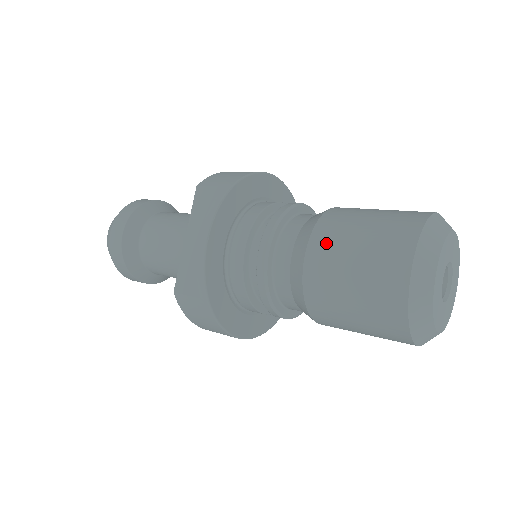
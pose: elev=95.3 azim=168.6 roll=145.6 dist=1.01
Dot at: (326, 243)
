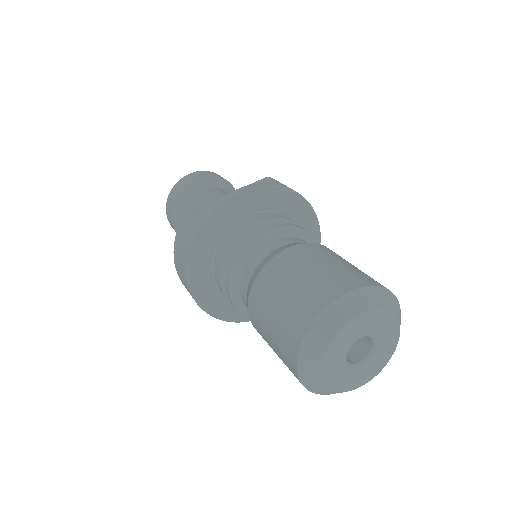
Dot at: (308, 251)
